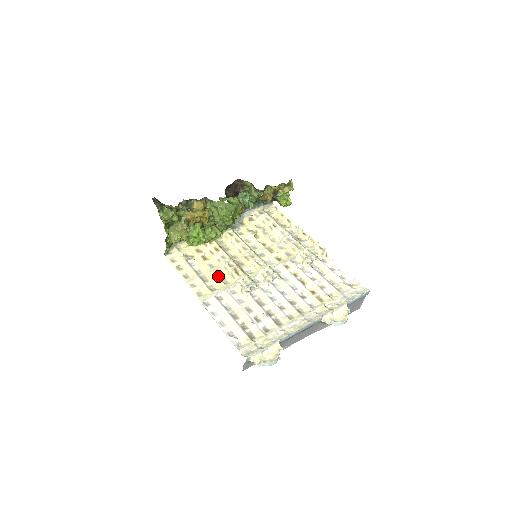
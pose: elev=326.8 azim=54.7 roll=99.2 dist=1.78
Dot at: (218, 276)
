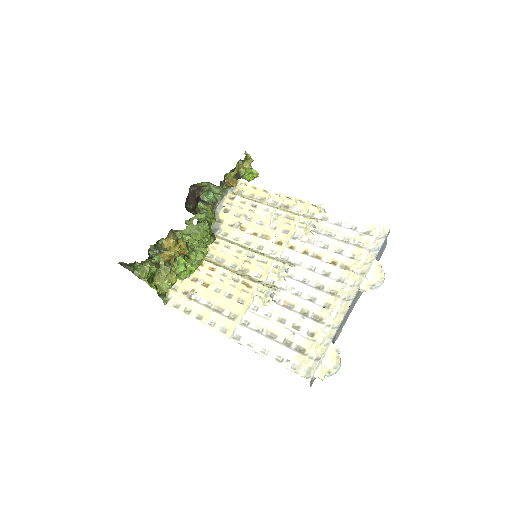
Dot at: (231, 299)
